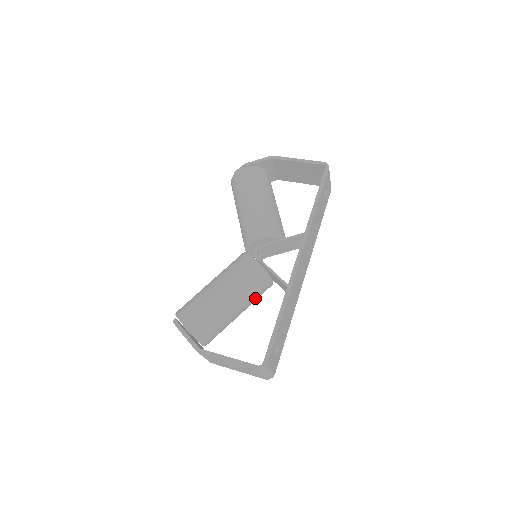
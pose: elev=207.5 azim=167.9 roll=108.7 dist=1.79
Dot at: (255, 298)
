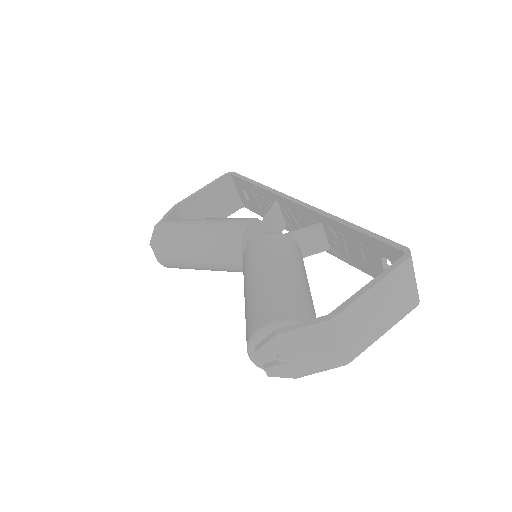
Dot at: occluded
